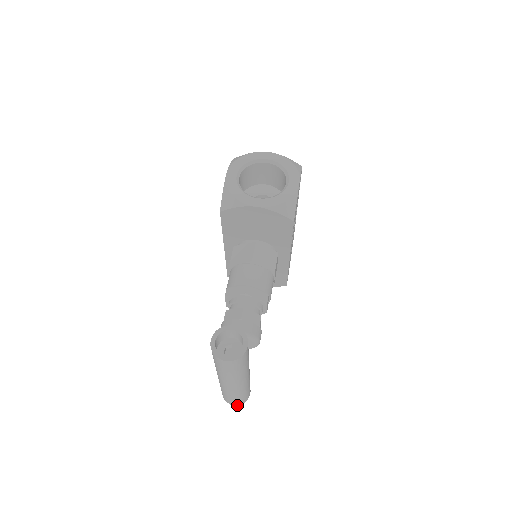
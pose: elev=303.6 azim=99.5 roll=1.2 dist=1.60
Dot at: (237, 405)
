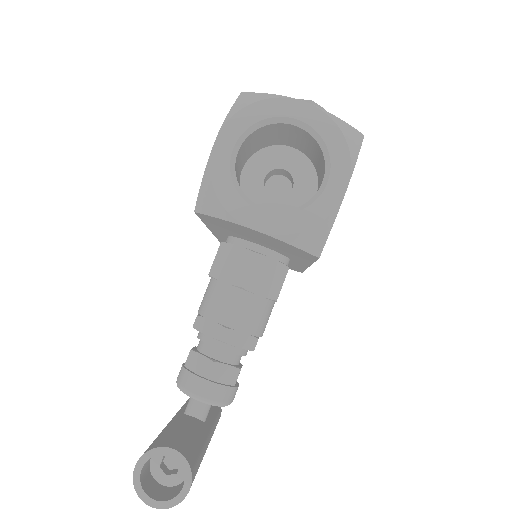
Dot at: occluded
